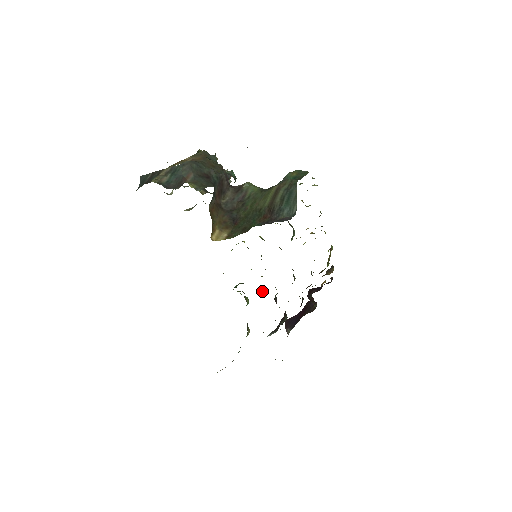
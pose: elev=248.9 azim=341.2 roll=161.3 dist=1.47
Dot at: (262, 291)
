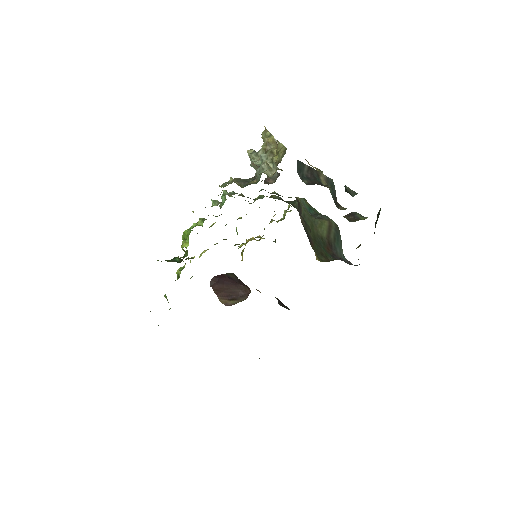
Dot at: (182, 269)
